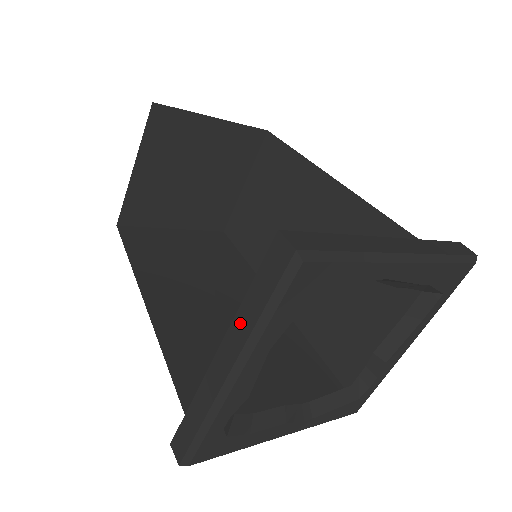
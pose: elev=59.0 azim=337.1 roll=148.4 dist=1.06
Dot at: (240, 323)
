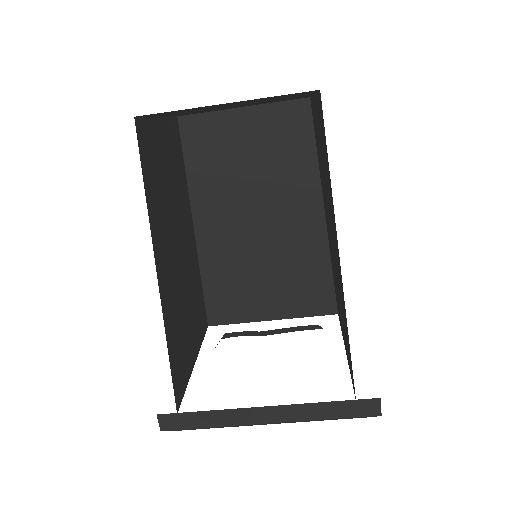
Dot at: (307, 410)
